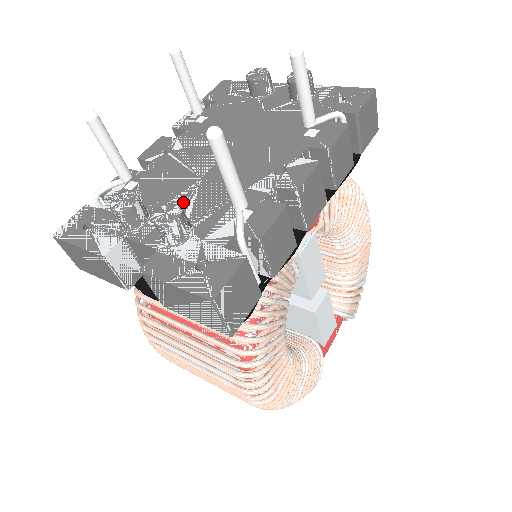
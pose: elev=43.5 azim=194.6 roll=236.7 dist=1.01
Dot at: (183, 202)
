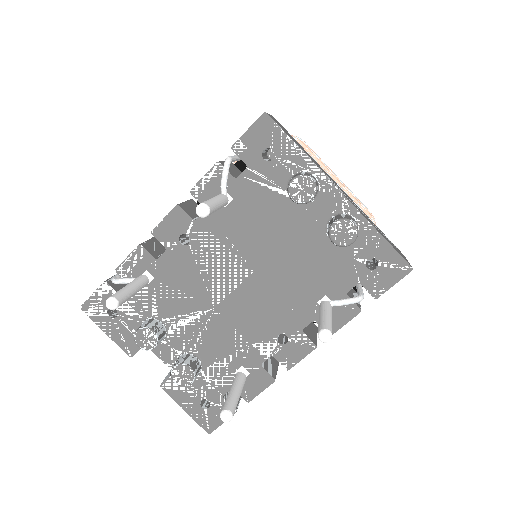
Dot at: (196, 331)
